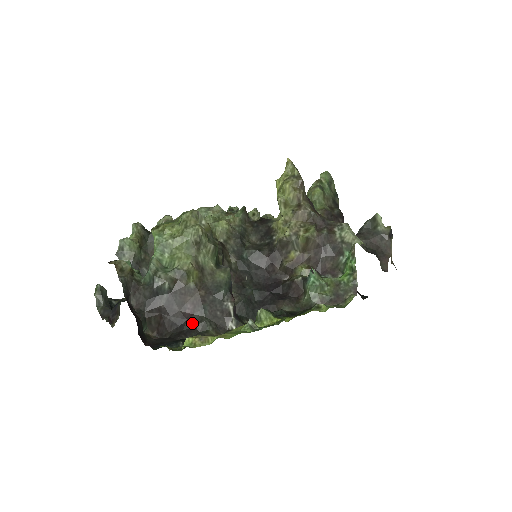
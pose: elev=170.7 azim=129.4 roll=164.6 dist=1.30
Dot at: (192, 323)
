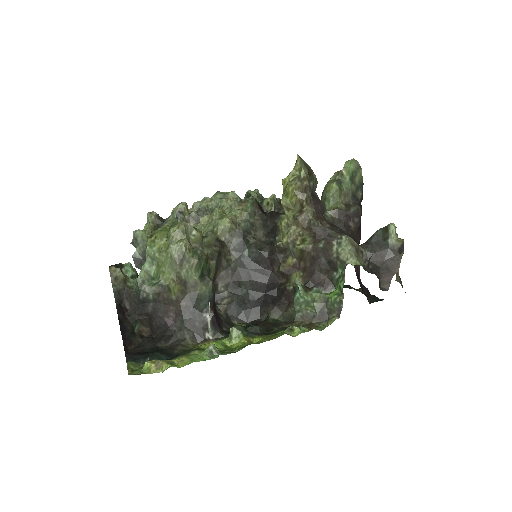
Dot at: (172, 330)
